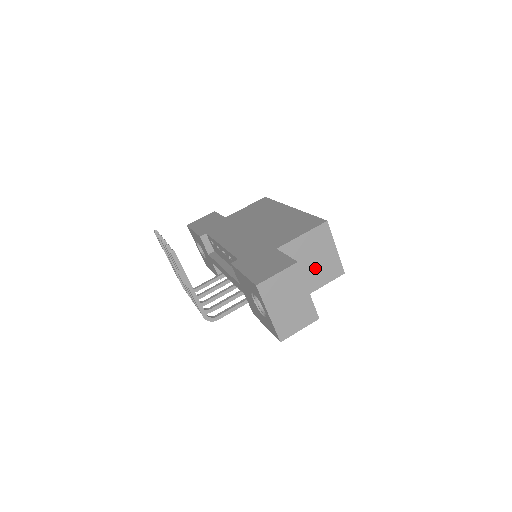
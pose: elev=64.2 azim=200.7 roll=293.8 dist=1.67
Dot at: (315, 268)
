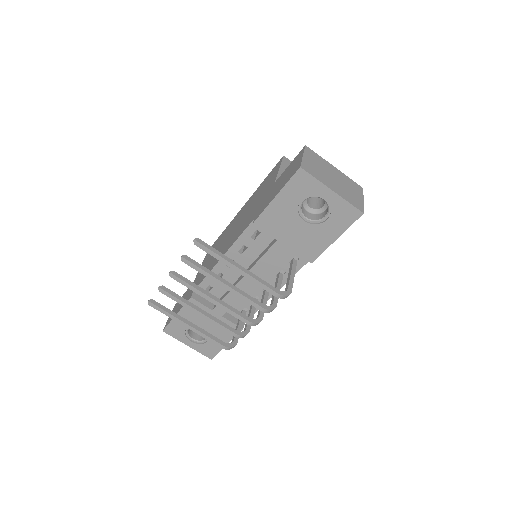
Dot at: occluded
